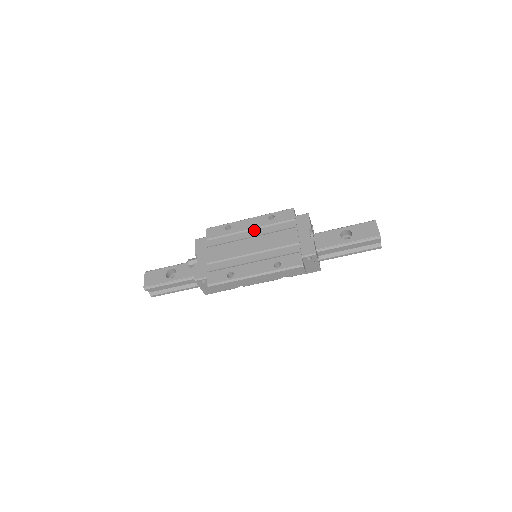
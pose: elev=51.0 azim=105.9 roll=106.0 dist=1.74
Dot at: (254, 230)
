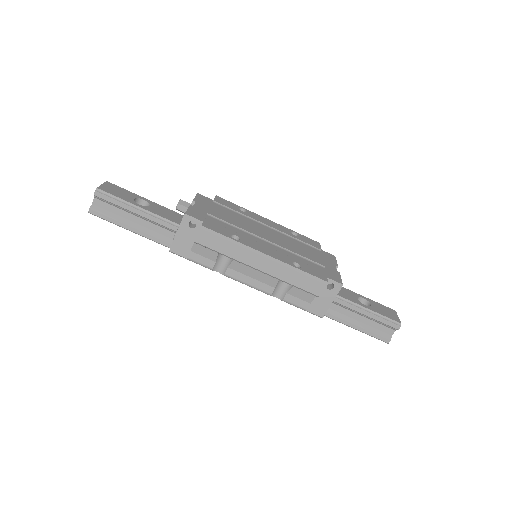
Dot at: (273, 229)
